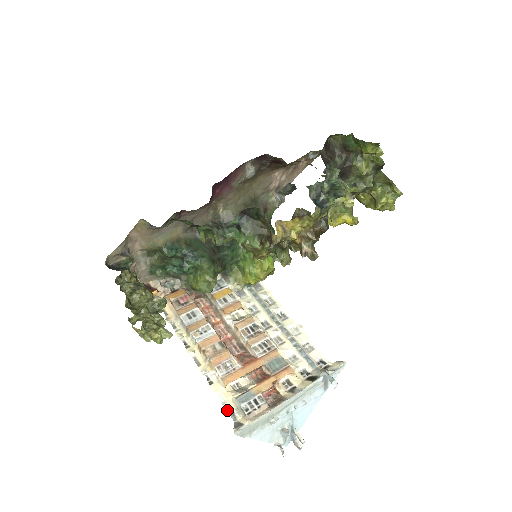
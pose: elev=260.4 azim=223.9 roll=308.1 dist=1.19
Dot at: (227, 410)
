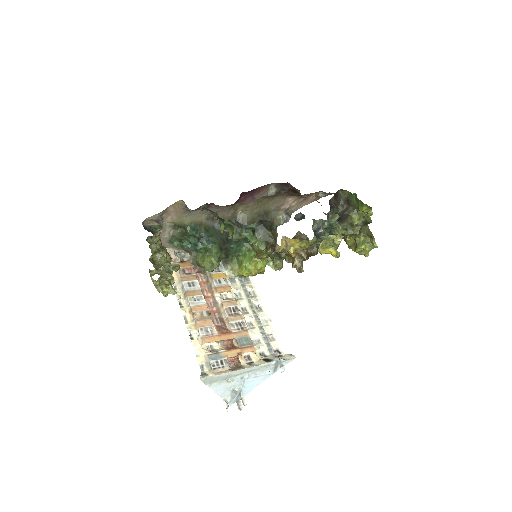
Dot at: (199, 362)
